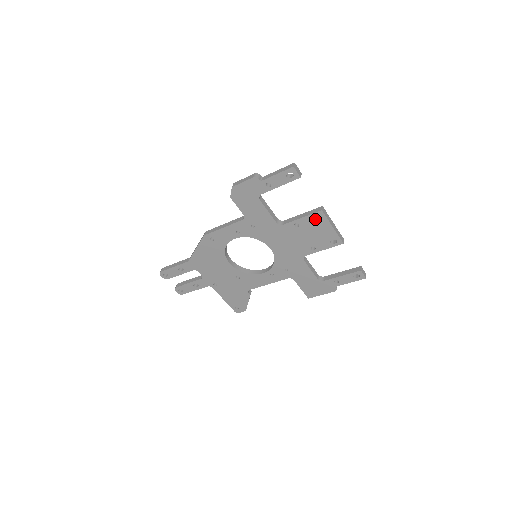
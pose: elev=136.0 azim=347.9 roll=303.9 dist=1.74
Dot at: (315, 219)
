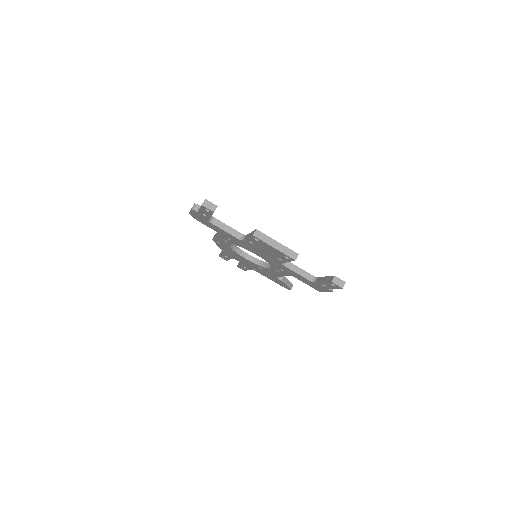
Dot at: (257, 240)
